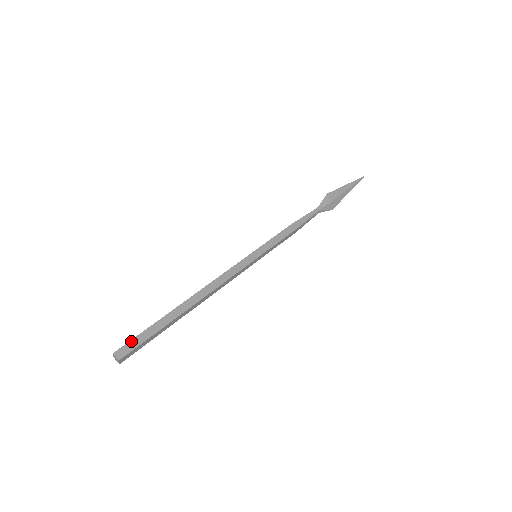
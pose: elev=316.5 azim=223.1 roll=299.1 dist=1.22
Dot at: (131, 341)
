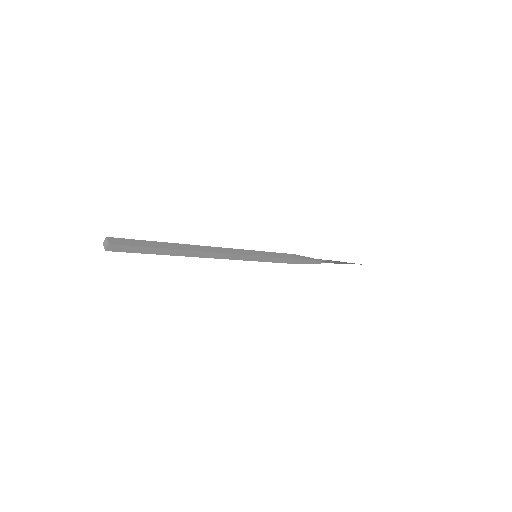
Dot at: occluded
